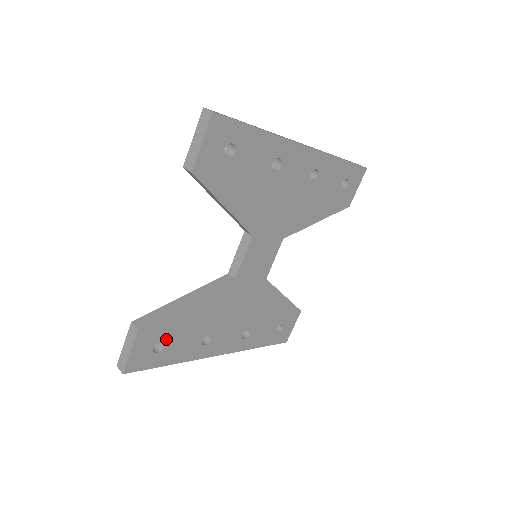
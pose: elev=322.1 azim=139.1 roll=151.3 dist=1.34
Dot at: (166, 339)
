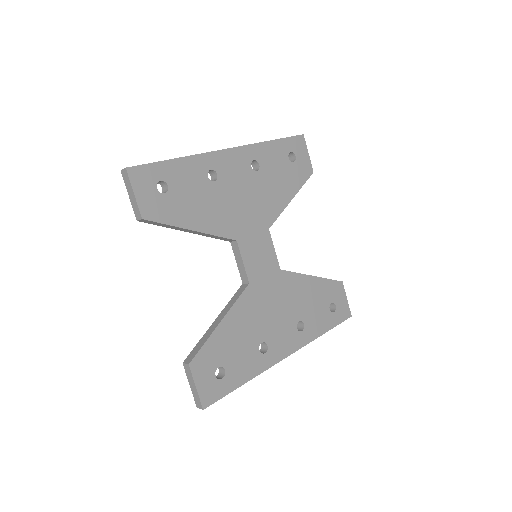
Dot at: (222, 362)
